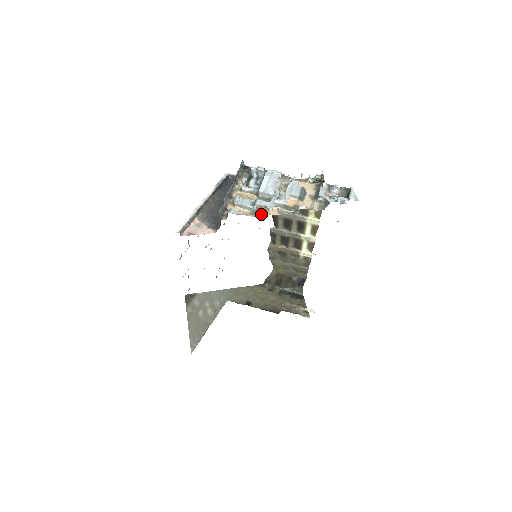
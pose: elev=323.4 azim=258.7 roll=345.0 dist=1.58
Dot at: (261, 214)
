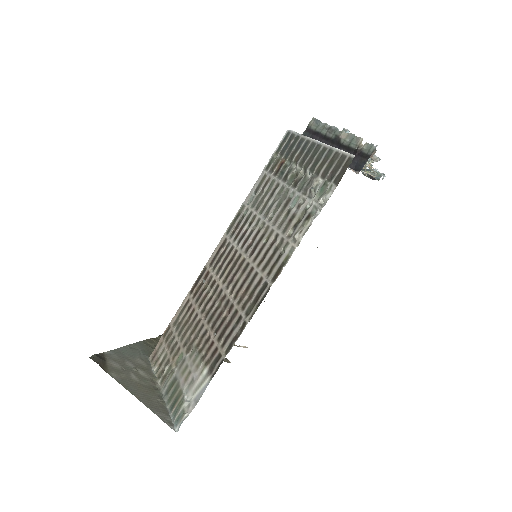
Dot at: occluded
